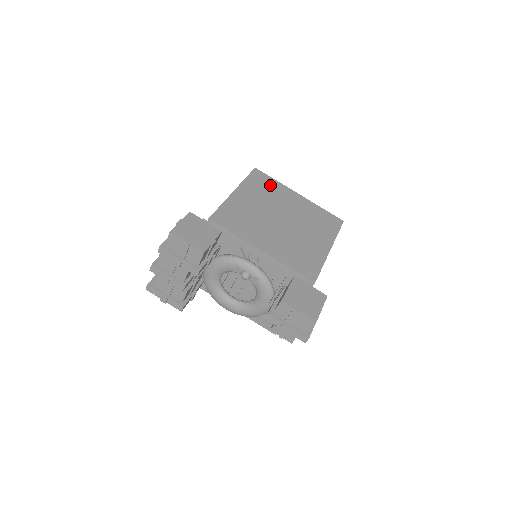
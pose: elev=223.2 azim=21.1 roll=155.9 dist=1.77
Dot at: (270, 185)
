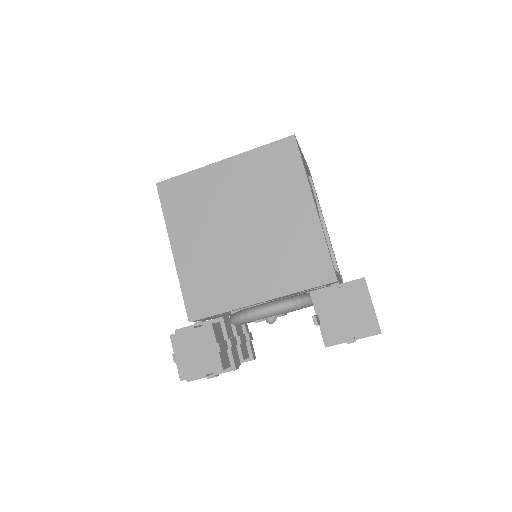
Dot at: (189, 190)
